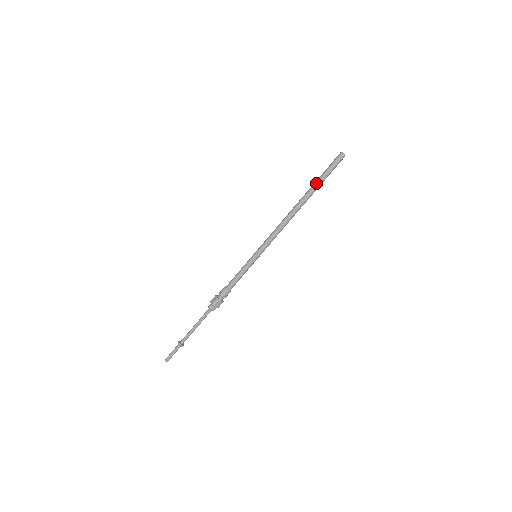
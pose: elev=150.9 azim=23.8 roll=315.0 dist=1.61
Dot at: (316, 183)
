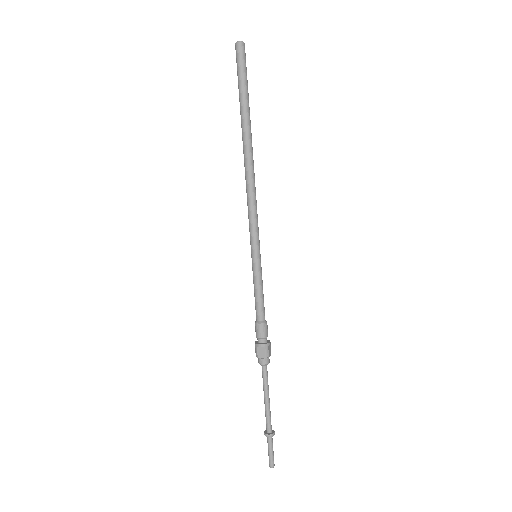
Dot at: (245, 106)
